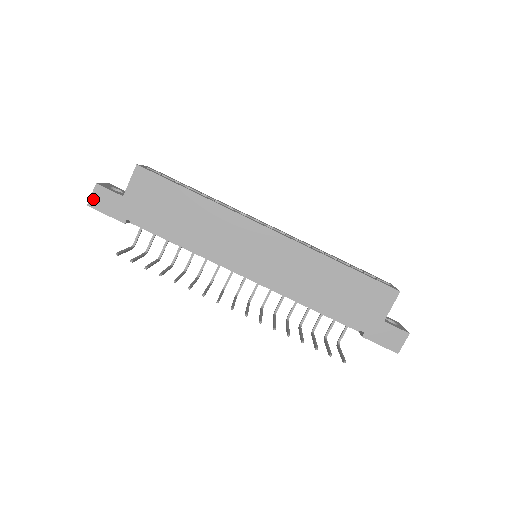
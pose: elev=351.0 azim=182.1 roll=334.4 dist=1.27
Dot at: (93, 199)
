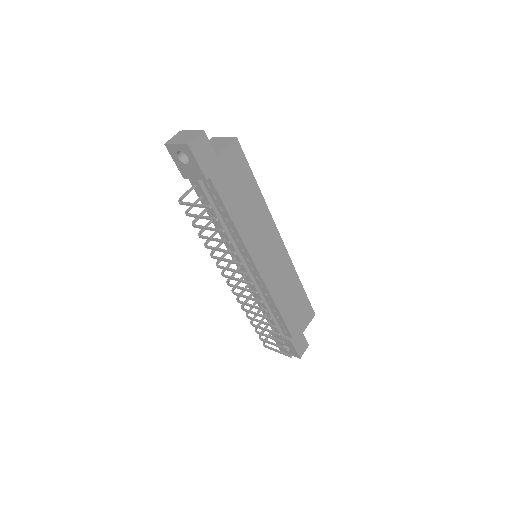
Dot at: (195, 142)
